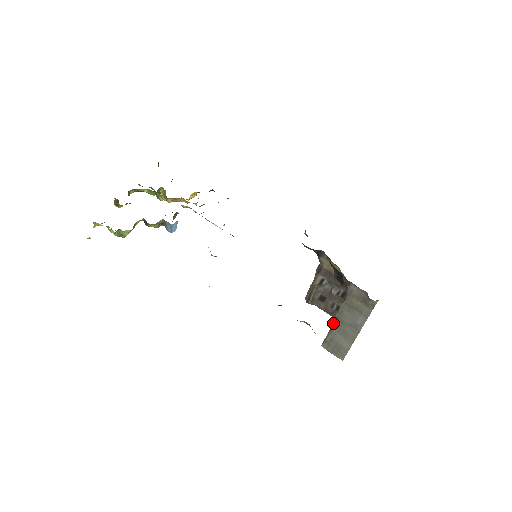
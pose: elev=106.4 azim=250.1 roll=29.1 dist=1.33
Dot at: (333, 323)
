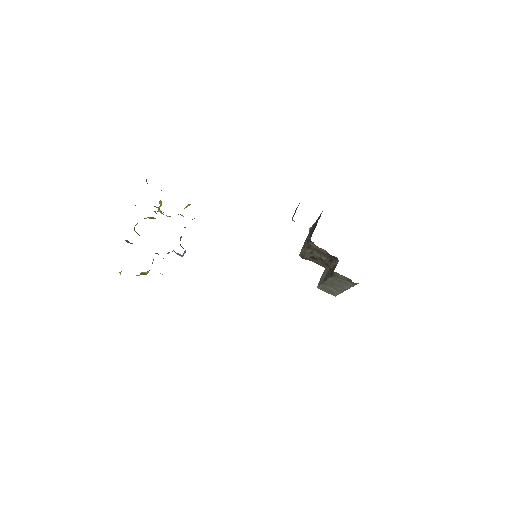
Dot at: (325, 282)
